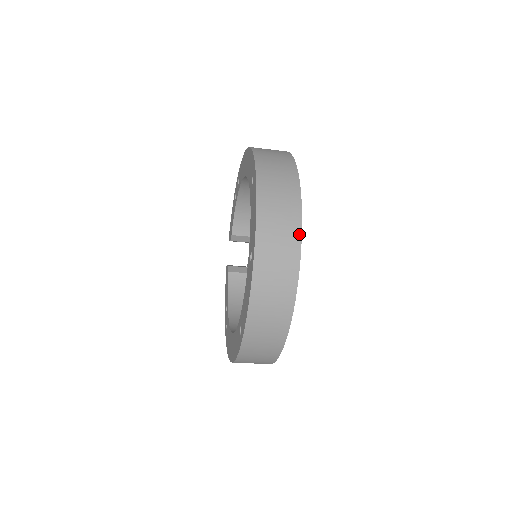
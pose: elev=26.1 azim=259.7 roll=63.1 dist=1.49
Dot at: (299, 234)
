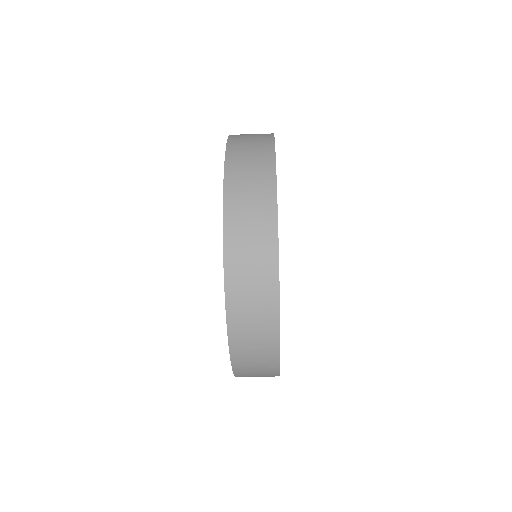
Dot at: (277, 320)
